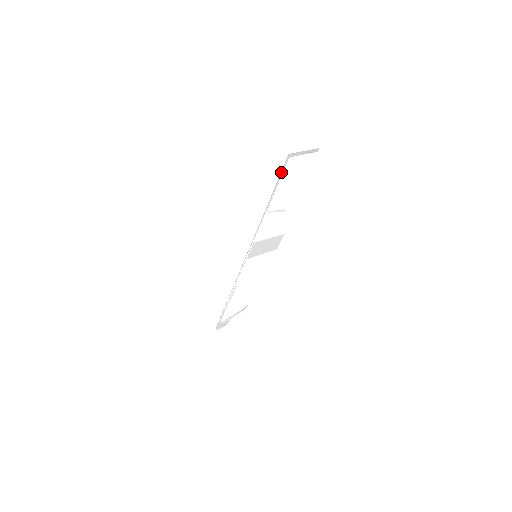
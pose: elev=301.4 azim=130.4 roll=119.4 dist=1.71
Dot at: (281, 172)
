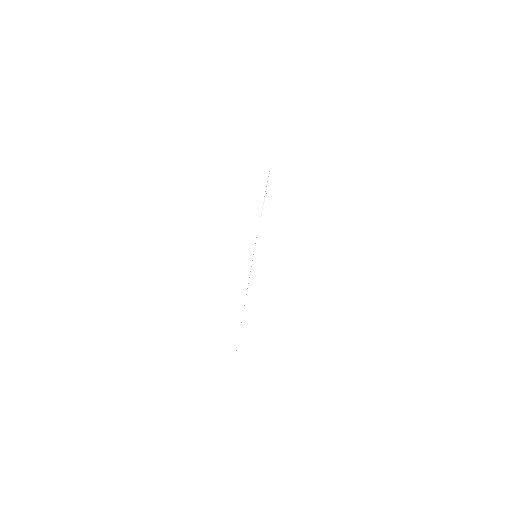
Dot at: occluded
